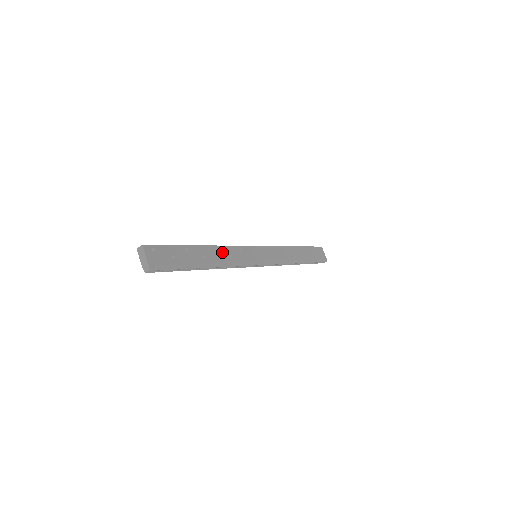
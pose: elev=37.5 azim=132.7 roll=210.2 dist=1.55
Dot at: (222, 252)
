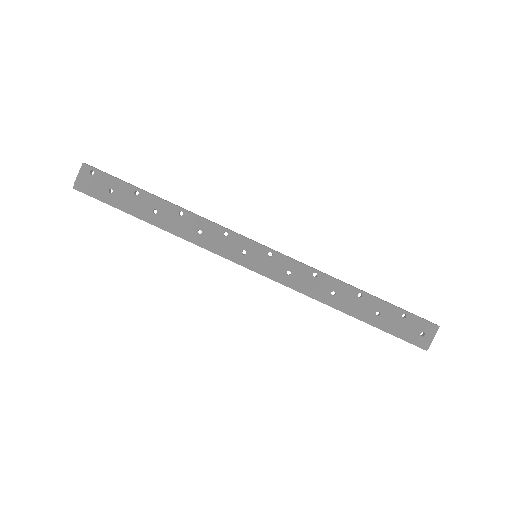
Dot at: (190, 221)
